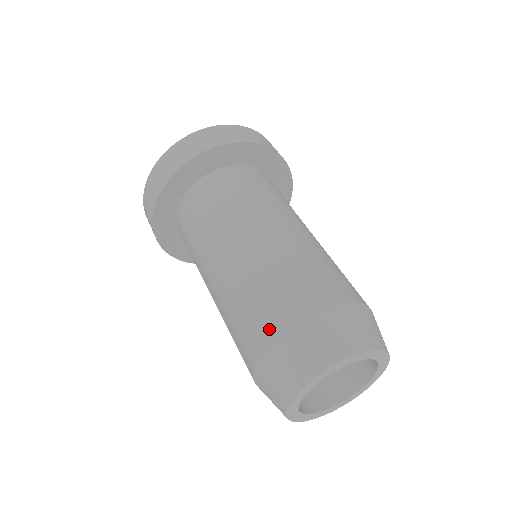
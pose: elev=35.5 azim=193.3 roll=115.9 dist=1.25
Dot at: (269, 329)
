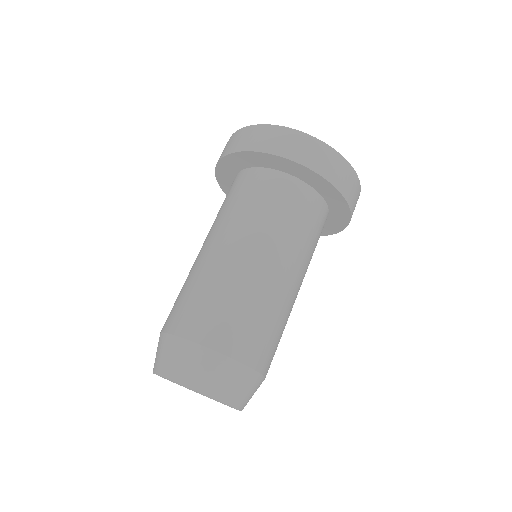
Dot at: (198, 331)
